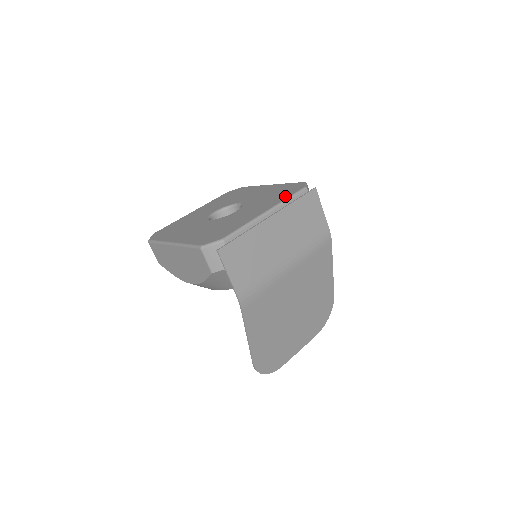
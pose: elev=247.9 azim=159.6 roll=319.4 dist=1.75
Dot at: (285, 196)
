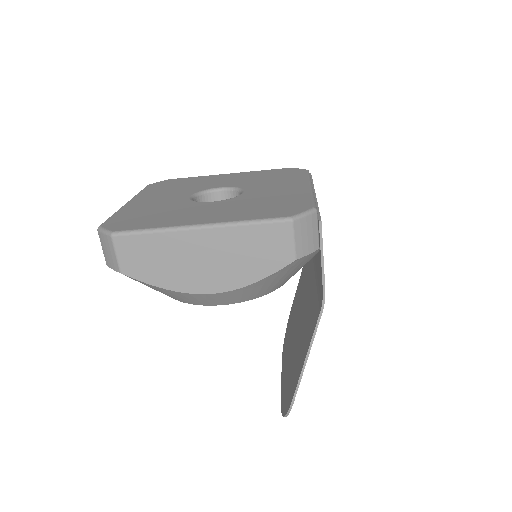
Dot at: (300, 175)
